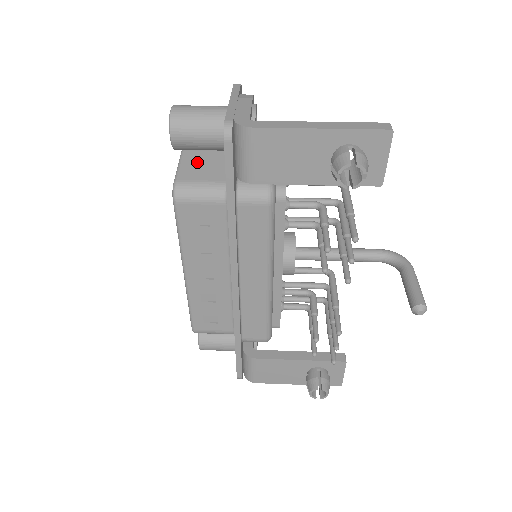
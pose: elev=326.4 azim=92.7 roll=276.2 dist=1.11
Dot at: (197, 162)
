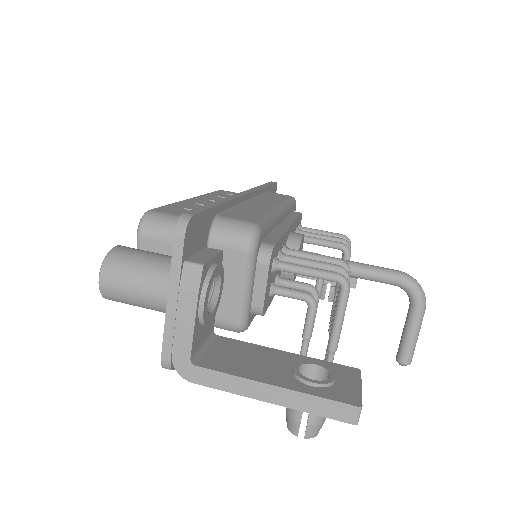
Dot at: occluded
